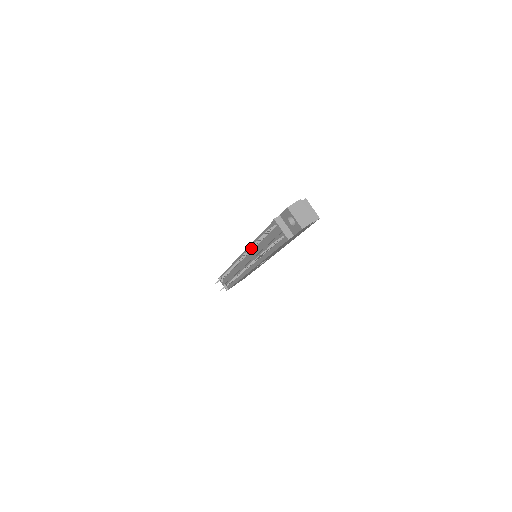
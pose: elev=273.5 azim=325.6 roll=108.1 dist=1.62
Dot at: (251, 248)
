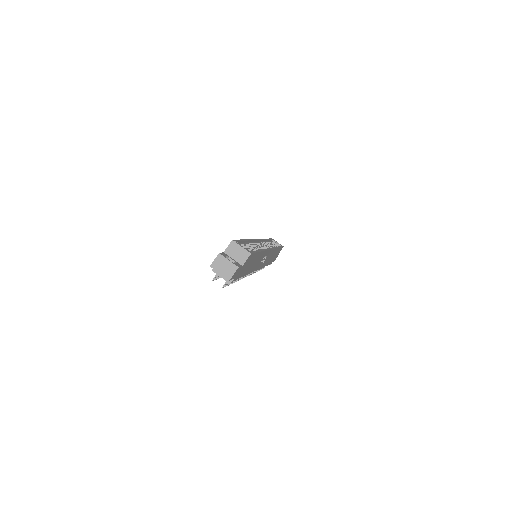
Dot at: occluded
